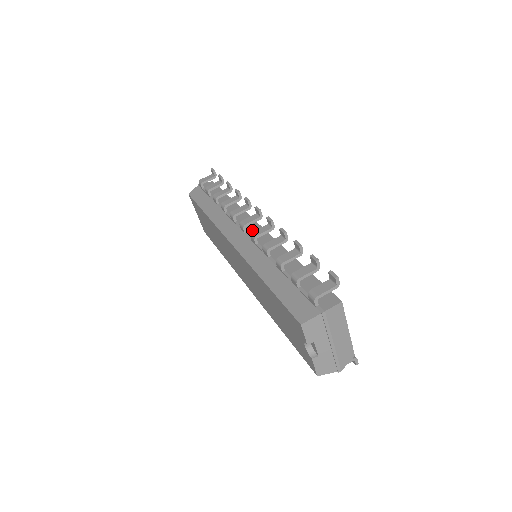
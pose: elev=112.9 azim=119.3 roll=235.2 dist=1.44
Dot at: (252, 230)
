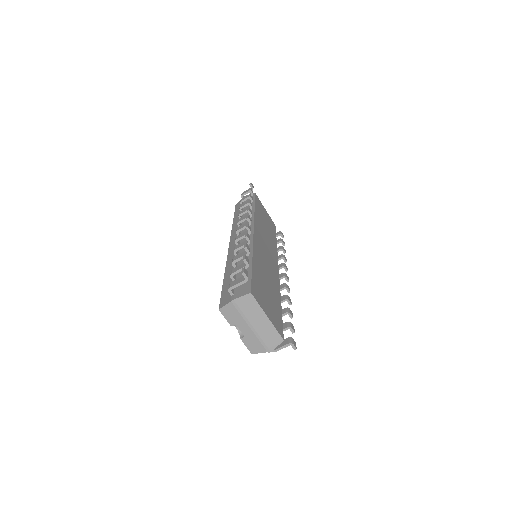
Dot at: occluded
